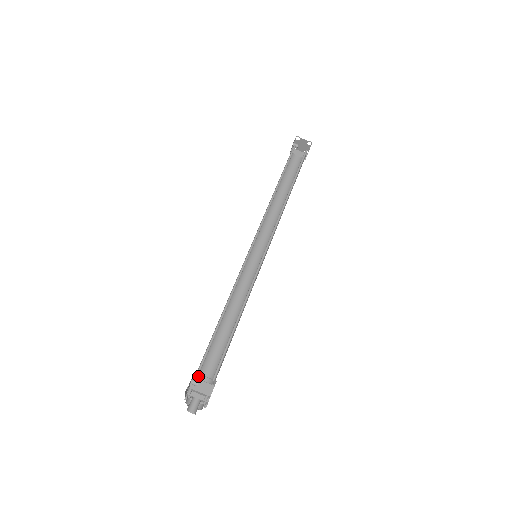
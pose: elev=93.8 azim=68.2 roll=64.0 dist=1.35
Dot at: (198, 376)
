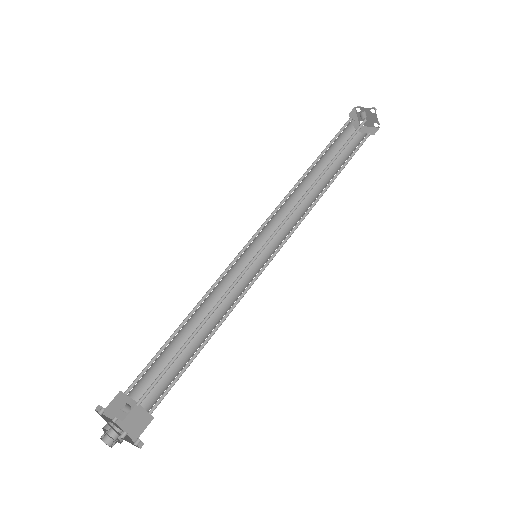
Dot at: occluded
